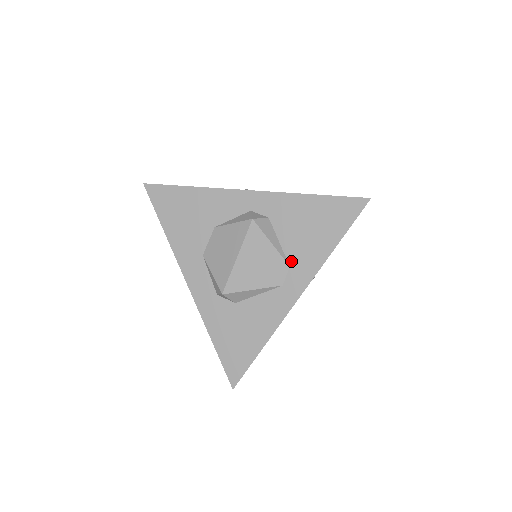
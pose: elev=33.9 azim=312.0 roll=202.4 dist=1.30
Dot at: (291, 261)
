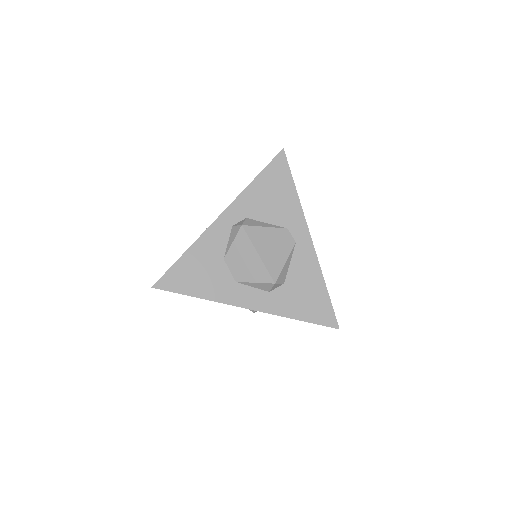
Dot at: (284, 225)
